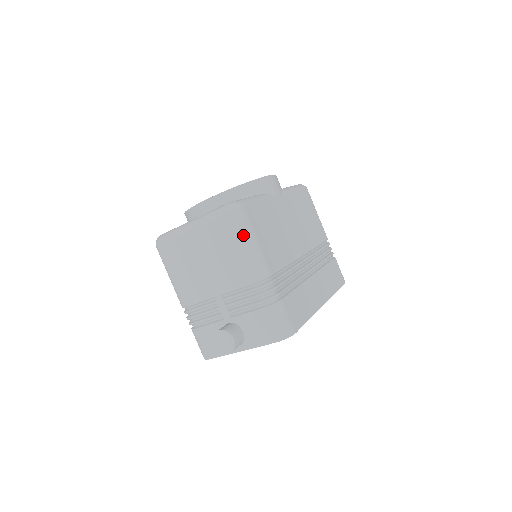
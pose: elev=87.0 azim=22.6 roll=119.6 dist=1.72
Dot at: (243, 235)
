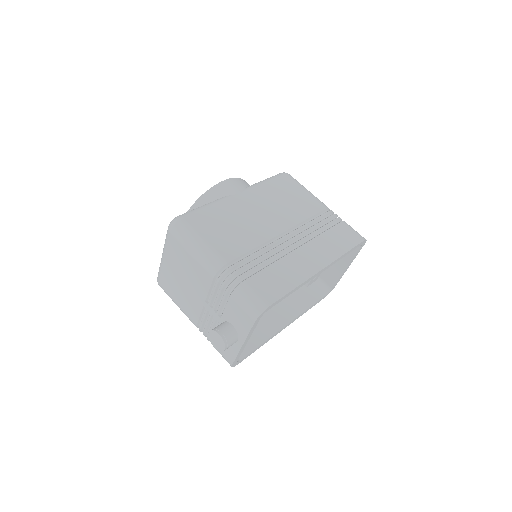
Dot at: (188, 241)
